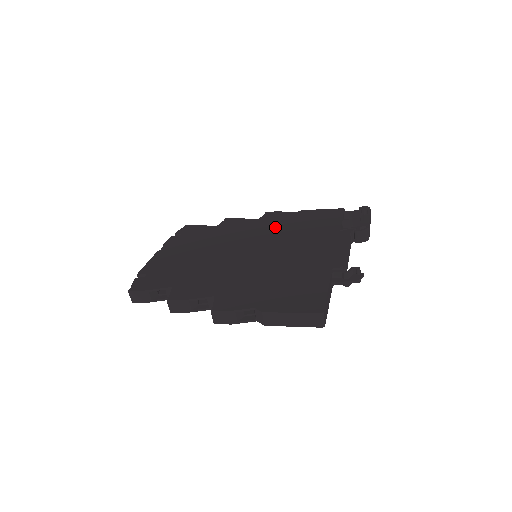
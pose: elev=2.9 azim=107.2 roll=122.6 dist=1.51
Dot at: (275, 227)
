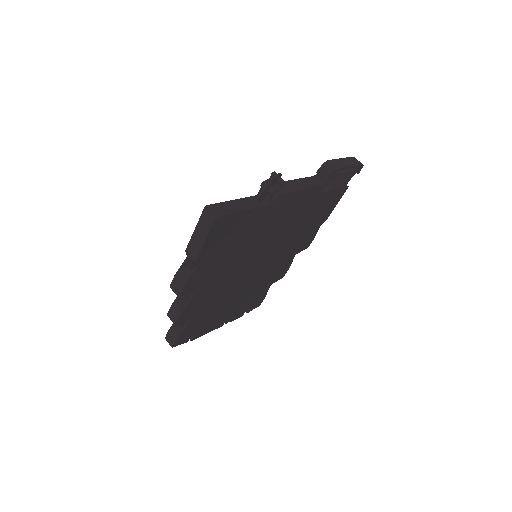
Dot at: occluded
